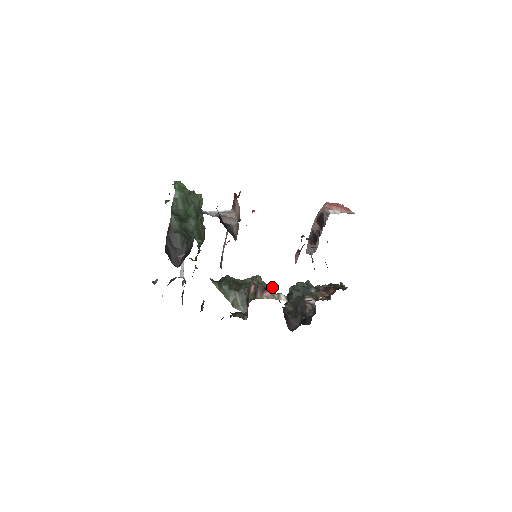
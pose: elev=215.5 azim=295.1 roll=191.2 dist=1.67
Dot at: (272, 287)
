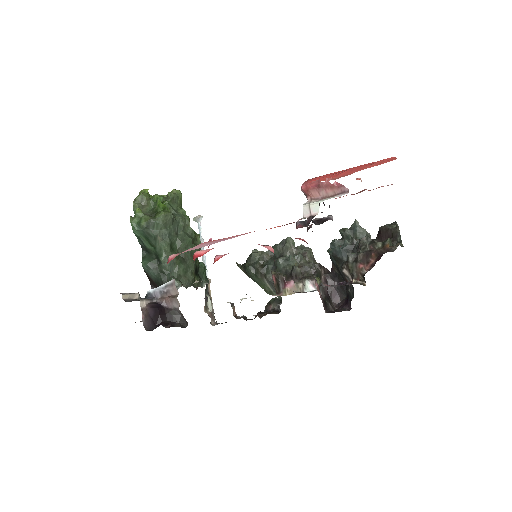
Dot at: (296, 271)
